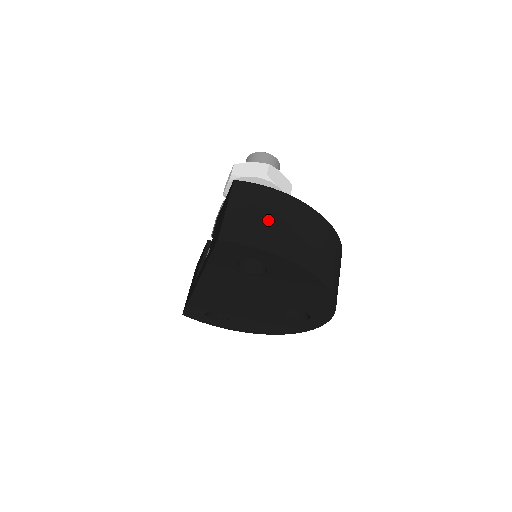
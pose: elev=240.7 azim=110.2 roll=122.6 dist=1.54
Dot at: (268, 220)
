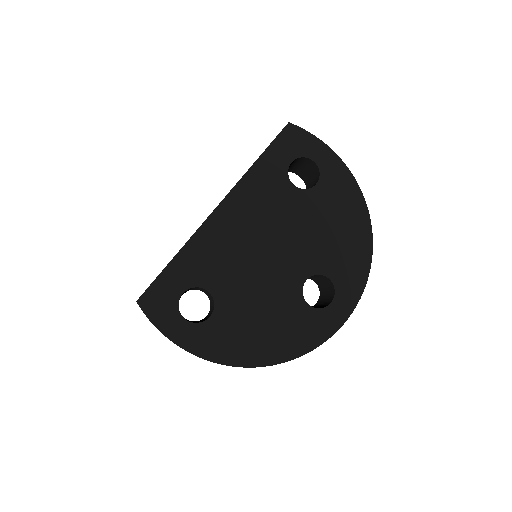
Dot at: occluded
